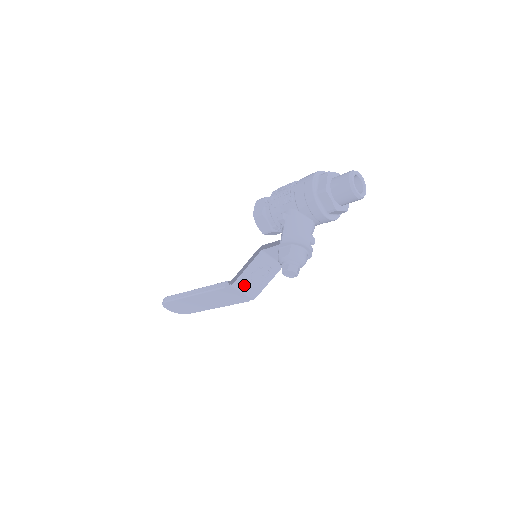
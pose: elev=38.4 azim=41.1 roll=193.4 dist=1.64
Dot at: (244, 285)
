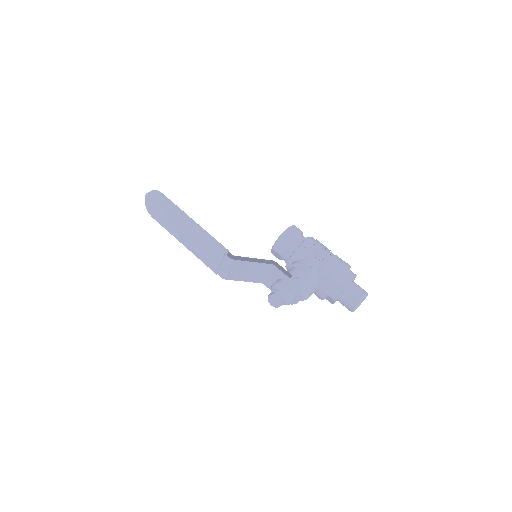
Dot at: (235, 267)
